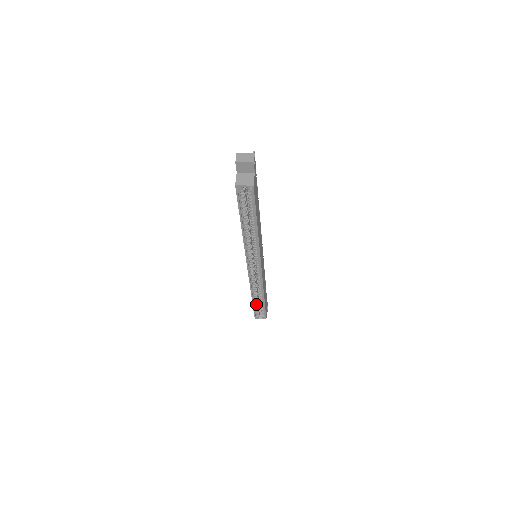
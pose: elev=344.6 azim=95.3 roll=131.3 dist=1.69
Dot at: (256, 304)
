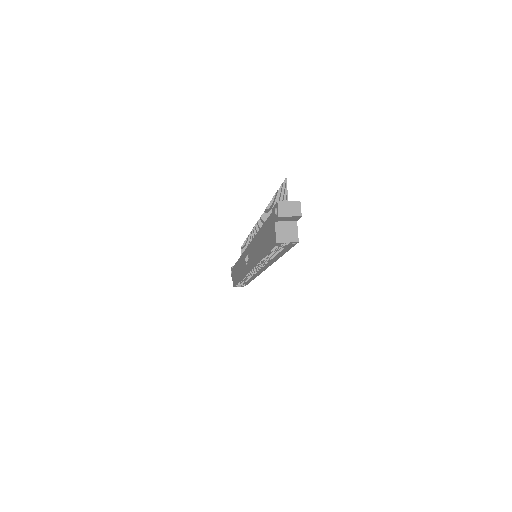
Dot at: (240, 281)
